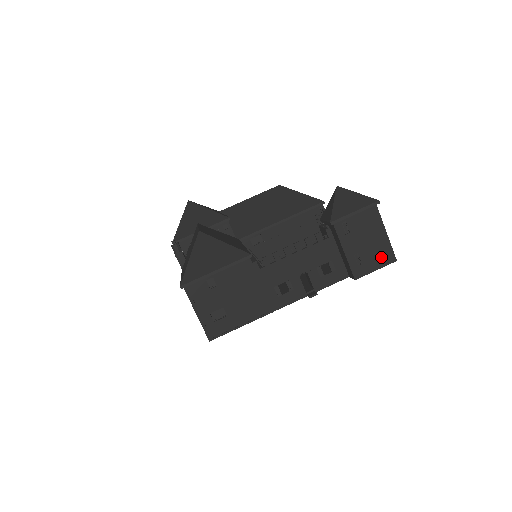
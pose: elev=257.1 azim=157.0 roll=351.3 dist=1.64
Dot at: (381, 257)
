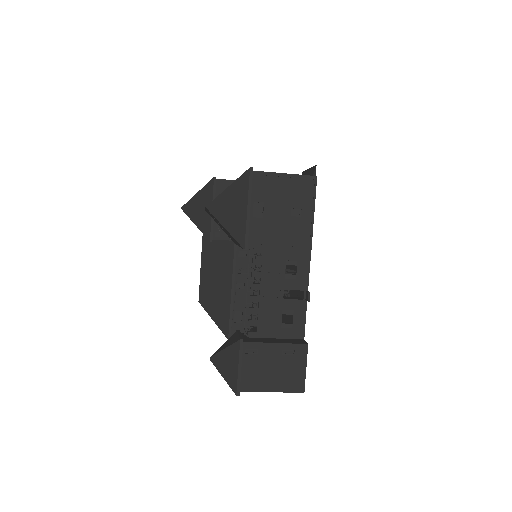
Dot at: occluded
